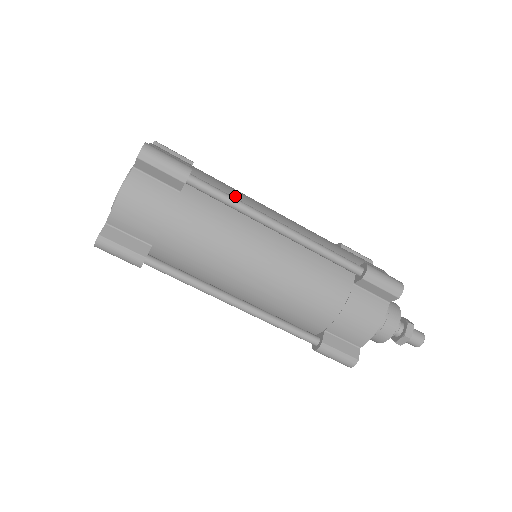
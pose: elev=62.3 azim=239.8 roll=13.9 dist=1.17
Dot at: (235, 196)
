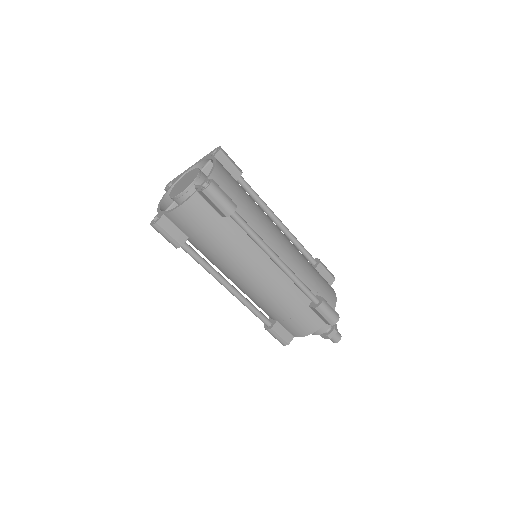
Dot at: (258, 225)
